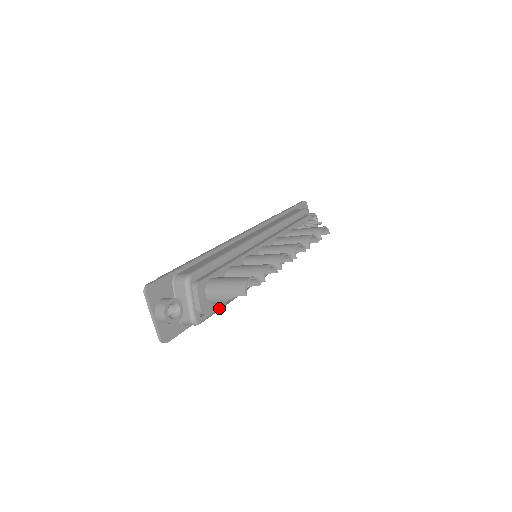
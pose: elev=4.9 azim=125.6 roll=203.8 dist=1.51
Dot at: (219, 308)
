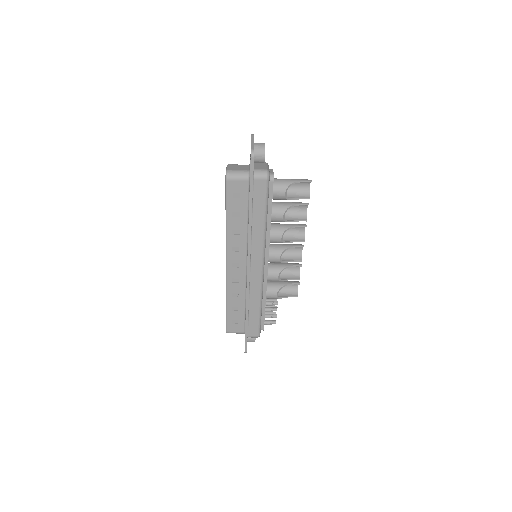
Dot at: (268, 202)
